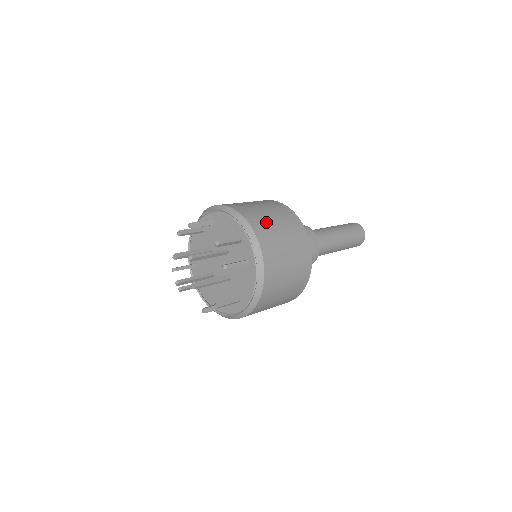
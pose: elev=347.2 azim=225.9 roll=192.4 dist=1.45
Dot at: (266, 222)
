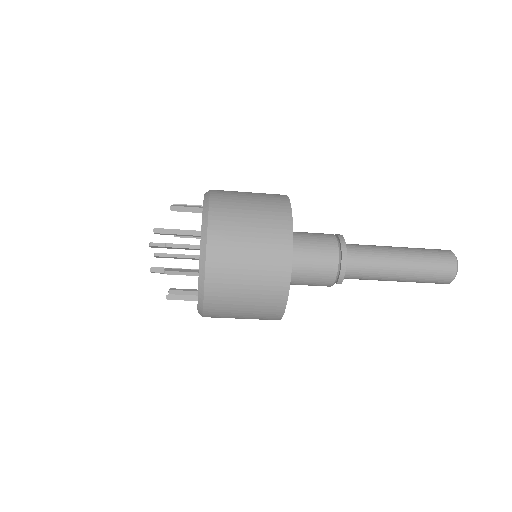
Dot at: occluded
